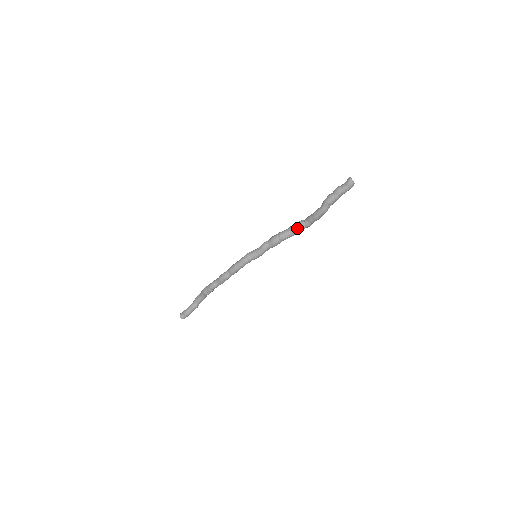
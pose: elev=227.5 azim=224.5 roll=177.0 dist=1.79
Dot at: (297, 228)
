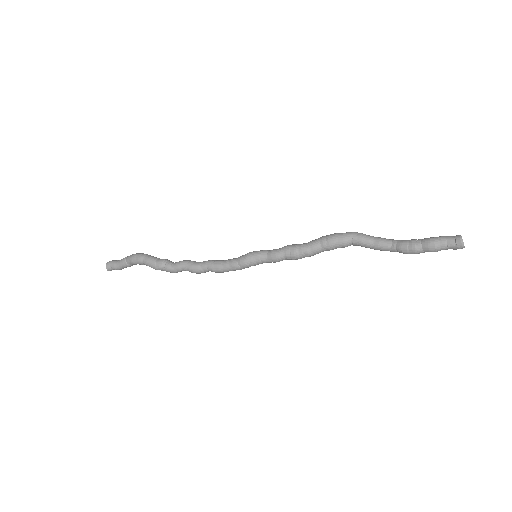
Dot at: occluded
